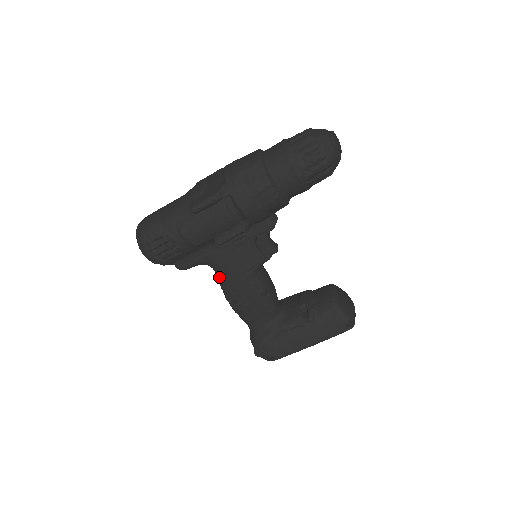
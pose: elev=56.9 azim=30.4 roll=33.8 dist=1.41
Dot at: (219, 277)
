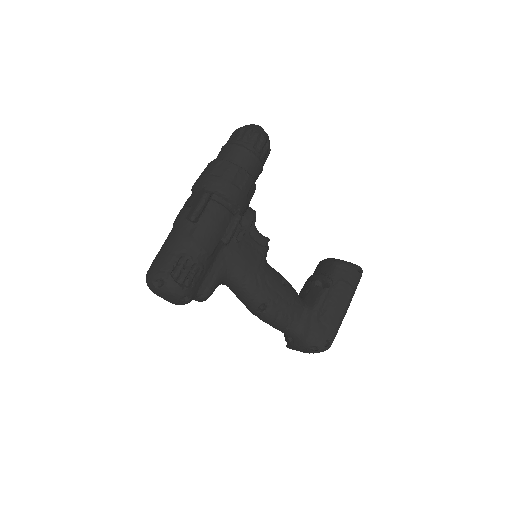
Dot at: (241, 287)
